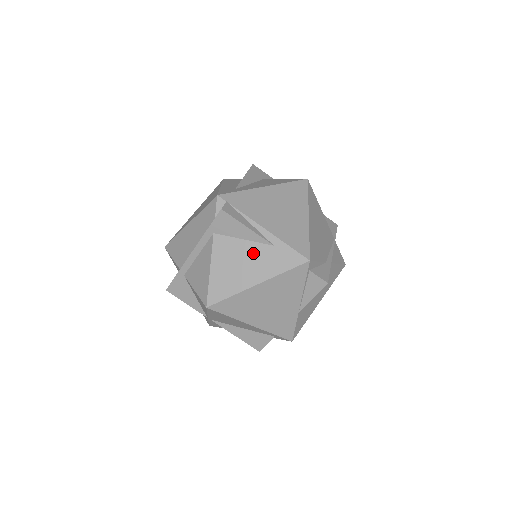
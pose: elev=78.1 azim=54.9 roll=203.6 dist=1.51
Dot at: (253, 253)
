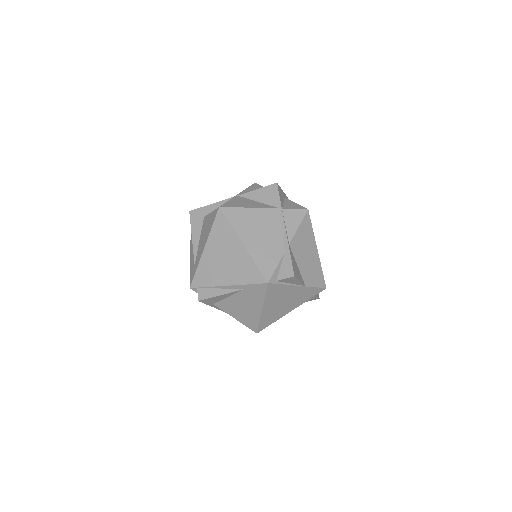
Dot at: (240, 299)
